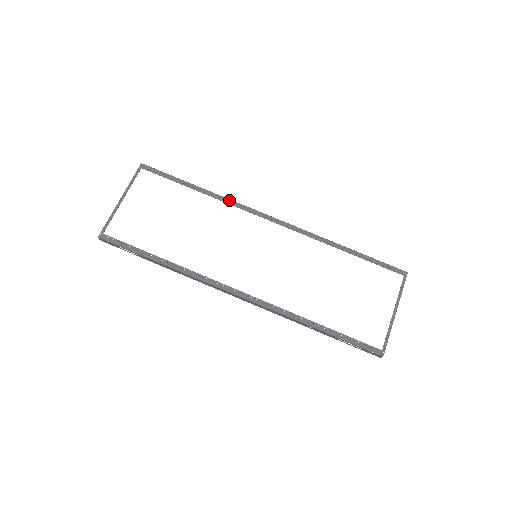
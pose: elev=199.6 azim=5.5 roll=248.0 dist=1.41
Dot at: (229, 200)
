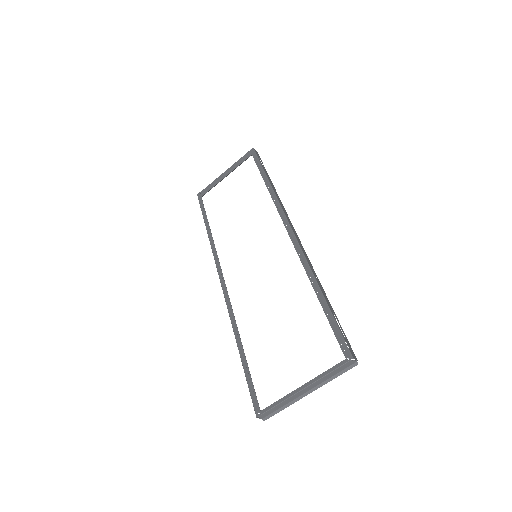
Dot at: (276, 198)
